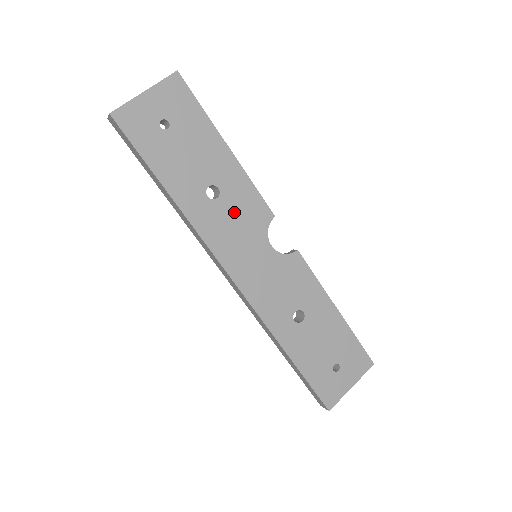
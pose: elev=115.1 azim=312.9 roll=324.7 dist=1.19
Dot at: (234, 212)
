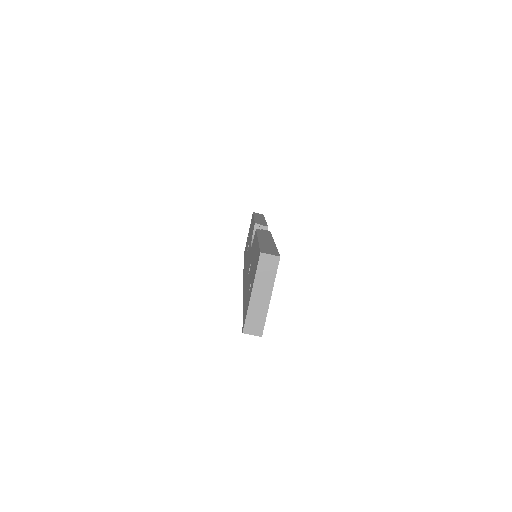
Dot at: occluded
